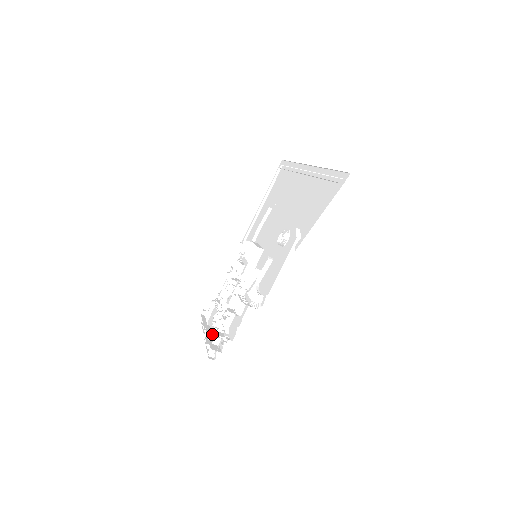
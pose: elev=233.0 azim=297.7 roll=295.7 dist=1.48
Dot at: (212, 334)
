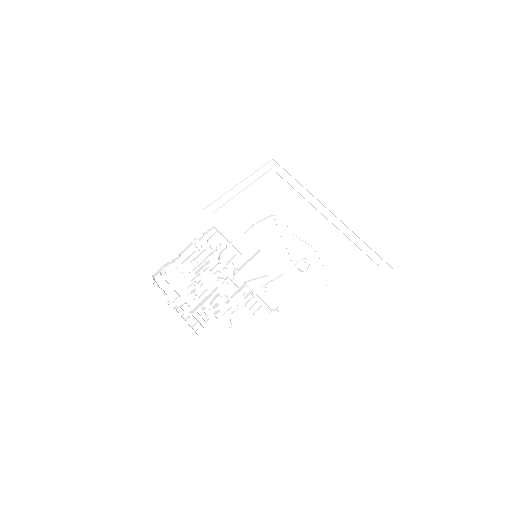
Dot at: (194, 309)
